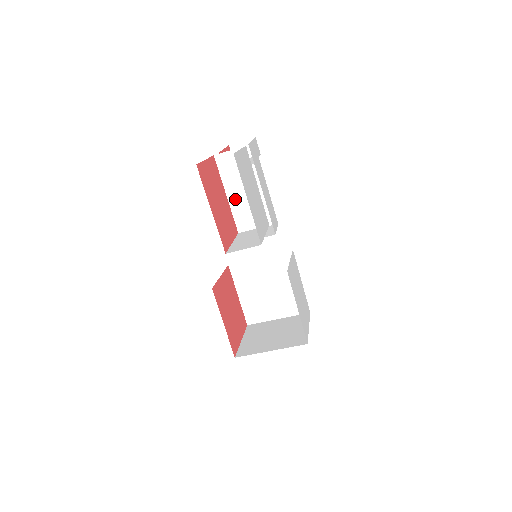
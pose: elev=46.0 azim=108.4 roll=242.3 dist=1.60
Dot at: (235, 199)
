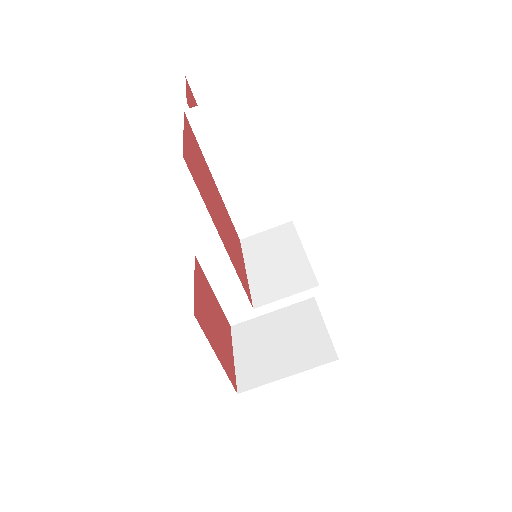
Dot at: (231, 186)
